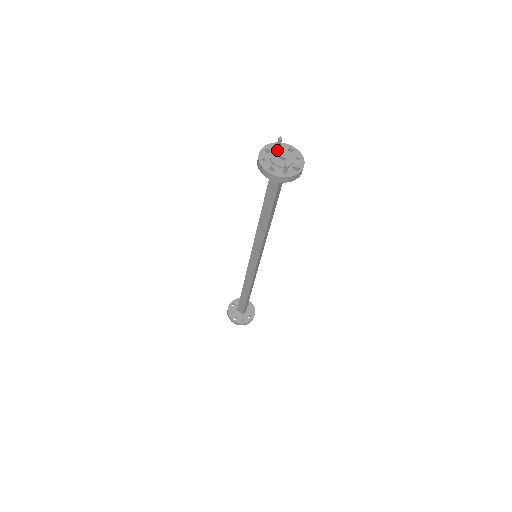
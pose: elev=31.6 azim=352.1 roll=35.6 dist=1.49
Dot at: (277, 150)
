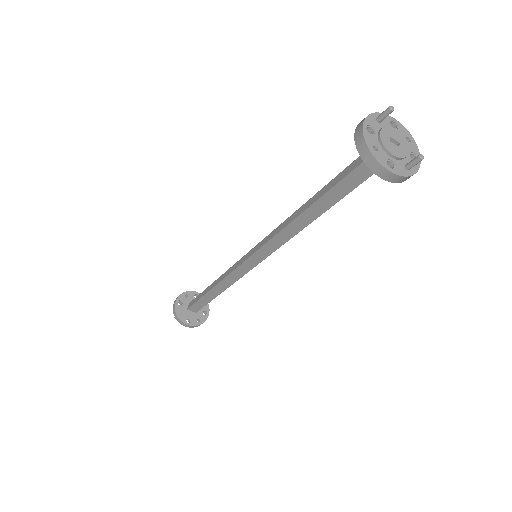
Dot at: (383, 128)
